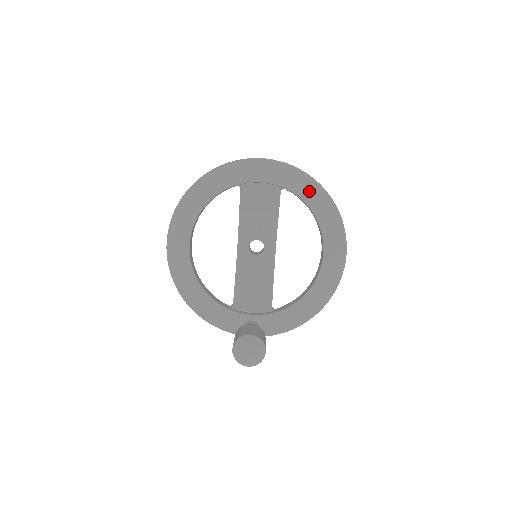
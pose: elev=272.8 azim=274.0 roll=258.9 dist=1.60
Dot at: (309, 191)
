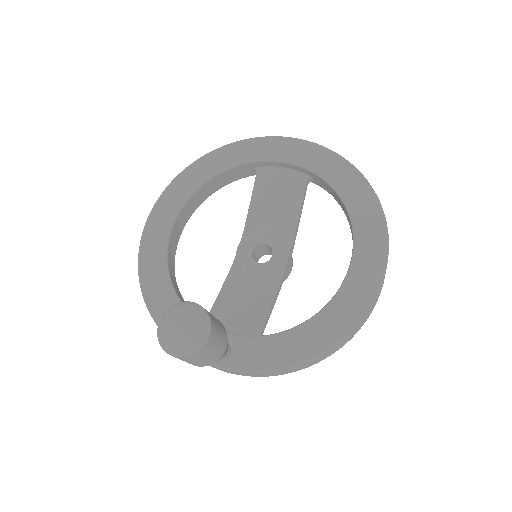
Dot at: (343, 177)
